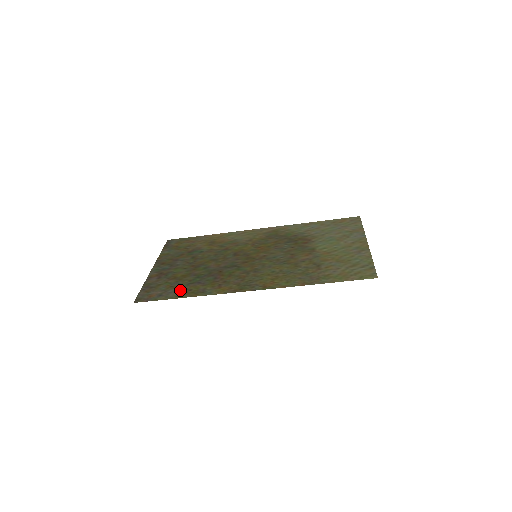
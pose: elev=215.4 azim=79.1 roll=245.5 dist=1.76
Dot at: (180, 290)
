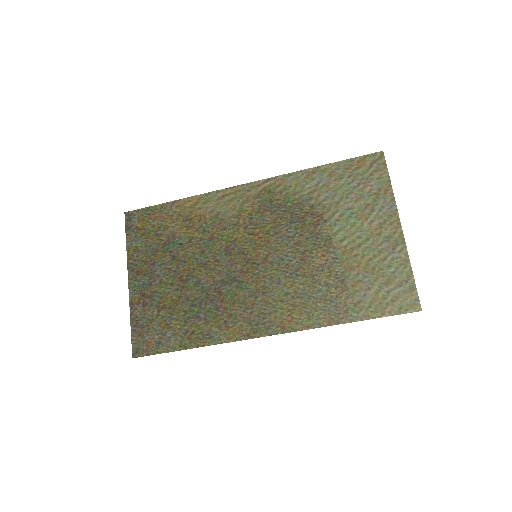
Dot at: (180, 333)
